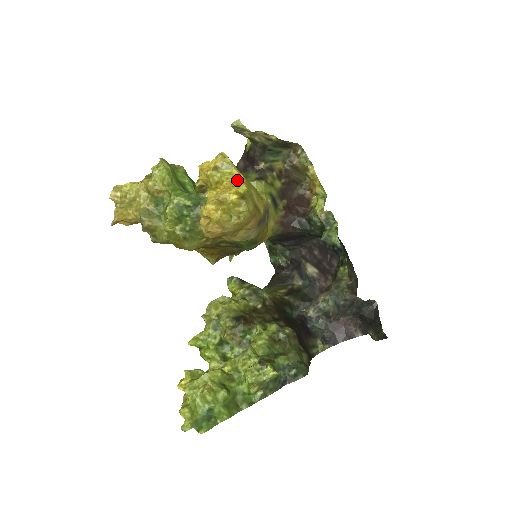
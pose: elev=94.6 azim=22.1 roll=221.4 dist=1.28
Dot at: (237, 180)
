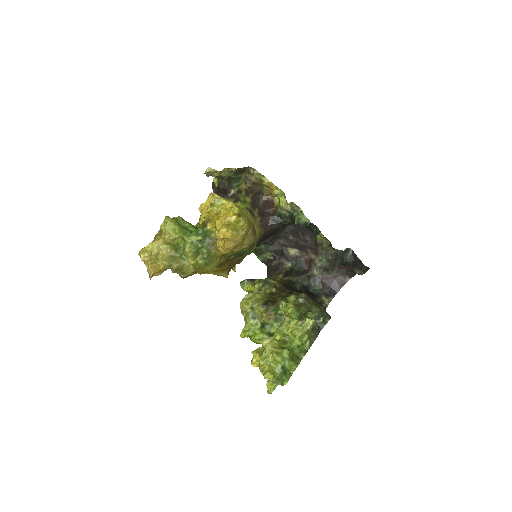
Dot at: (229, 206)
